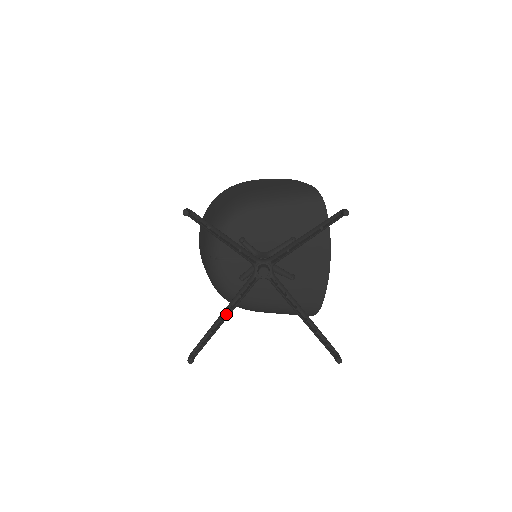
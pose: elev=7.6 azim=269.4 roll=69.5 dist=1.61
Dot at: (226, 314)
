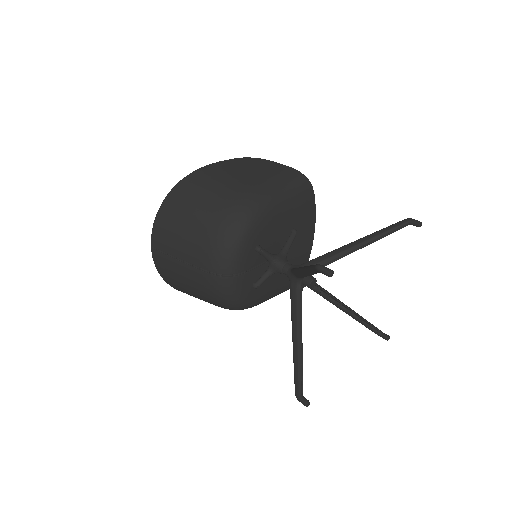
Dot at: (296, 338)
